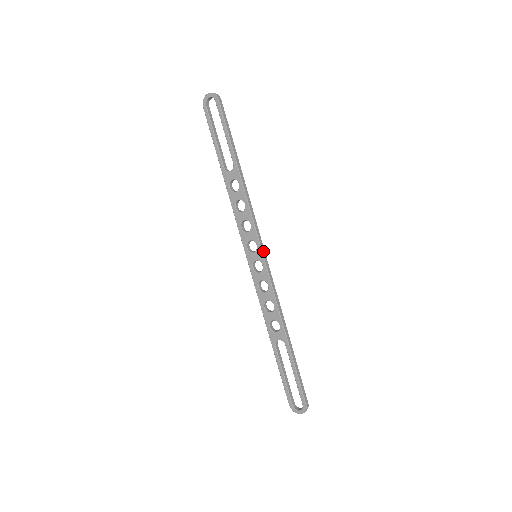
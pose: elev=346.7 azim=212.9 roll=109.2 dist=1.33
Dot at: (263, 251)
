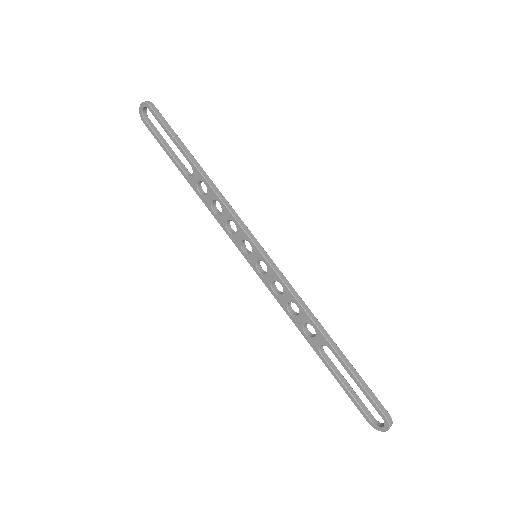
Dot at: (259, 247)
